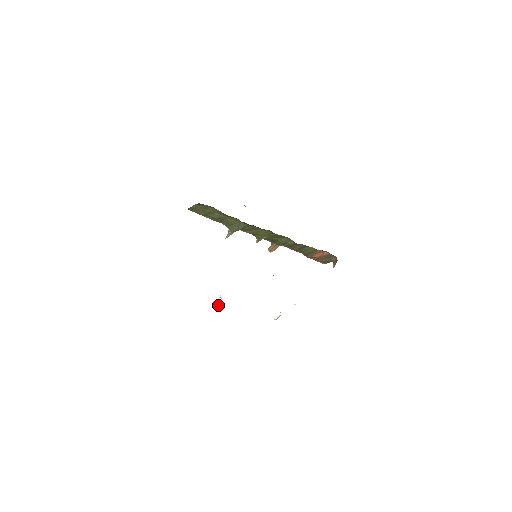
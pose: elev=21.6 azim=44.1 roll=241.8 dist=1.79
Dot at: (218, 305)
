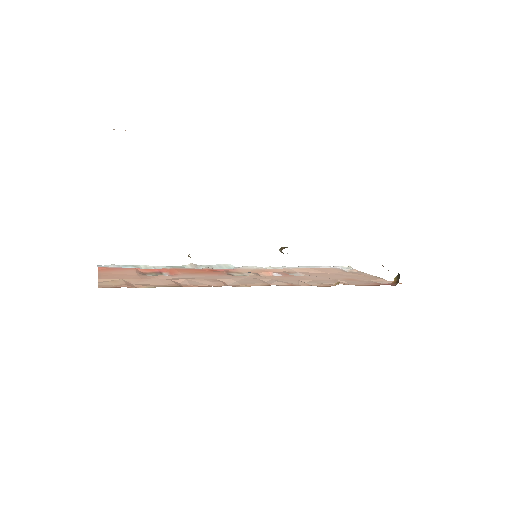
Dot at: occluded
